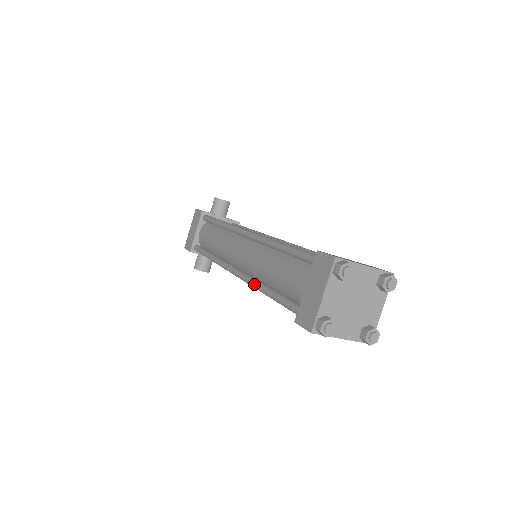
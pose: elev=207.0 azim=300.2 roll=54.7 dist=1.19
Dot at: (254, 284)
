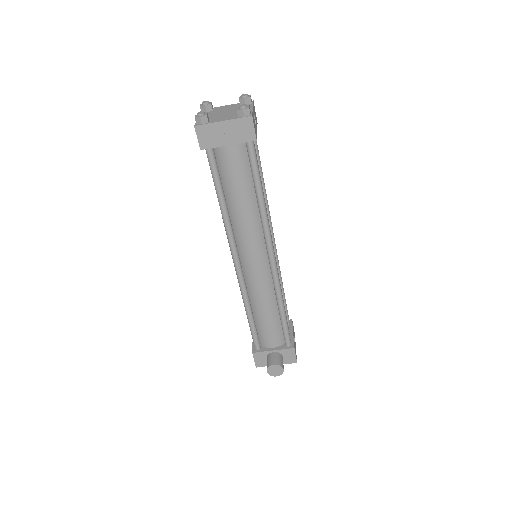
Dot at: (223, 222)
